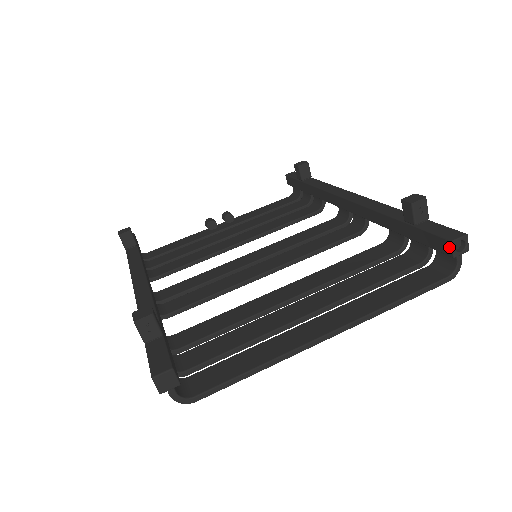
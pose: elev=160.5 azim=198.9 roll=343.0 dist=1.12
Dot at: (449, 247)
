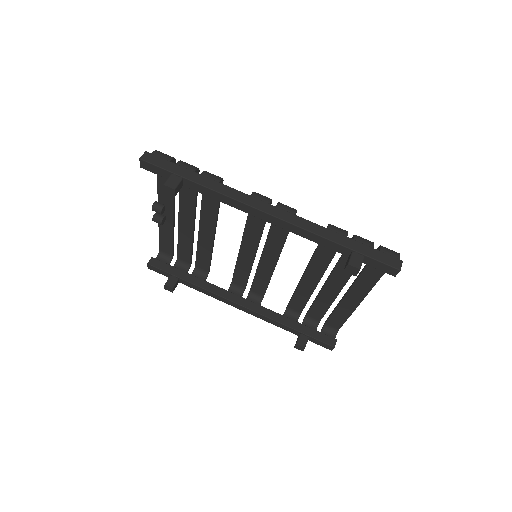
Dot at: occluded
